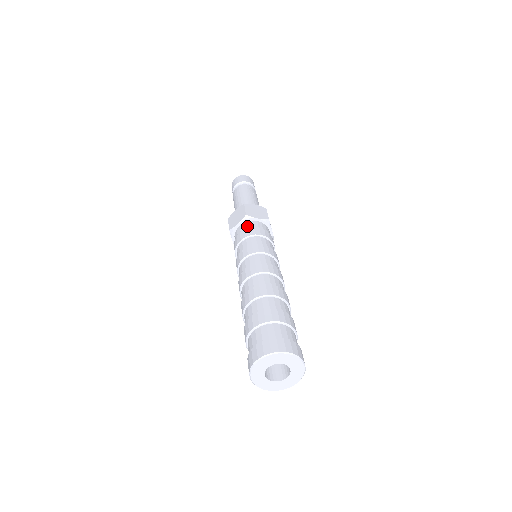
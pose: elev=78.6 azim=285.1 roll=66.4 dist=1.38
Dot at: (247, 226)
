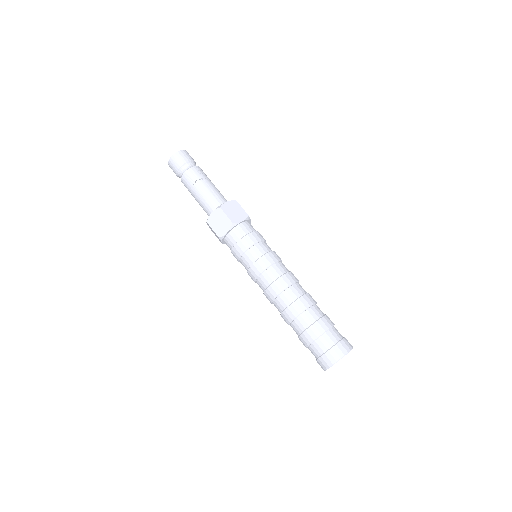
Dot at: (229, 245)
